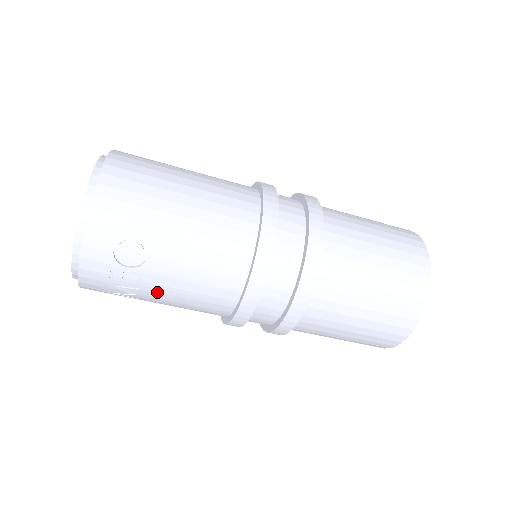
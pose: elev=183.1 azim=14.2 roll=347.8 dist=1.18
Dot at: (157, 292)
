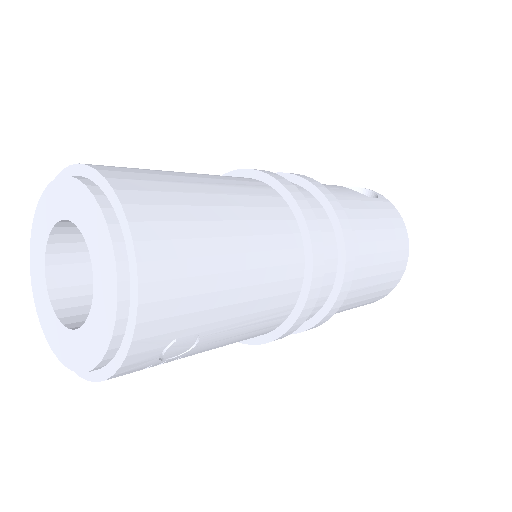
Dot at: occluded
